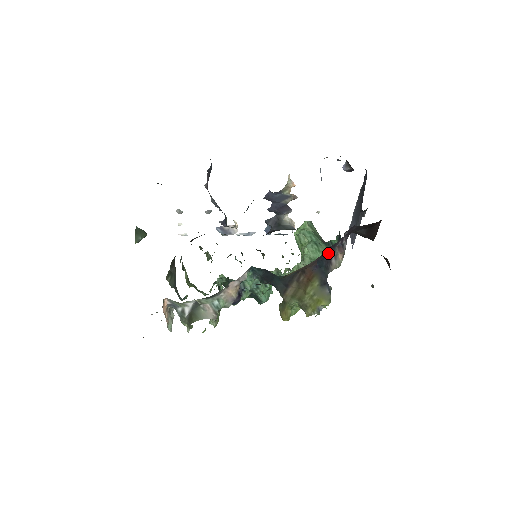
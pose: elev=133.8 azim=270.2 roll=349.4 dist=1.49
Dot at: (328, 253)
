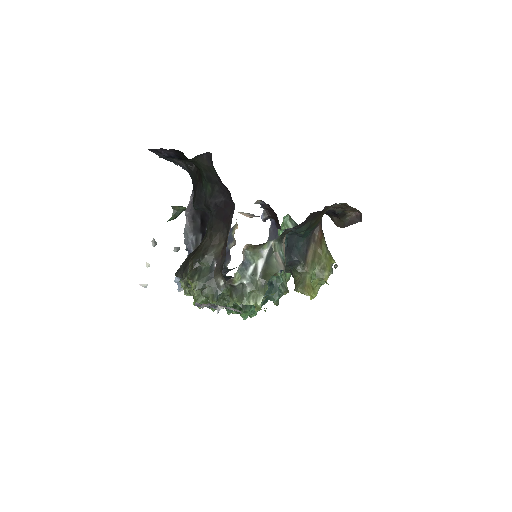
Dot at: occluded
